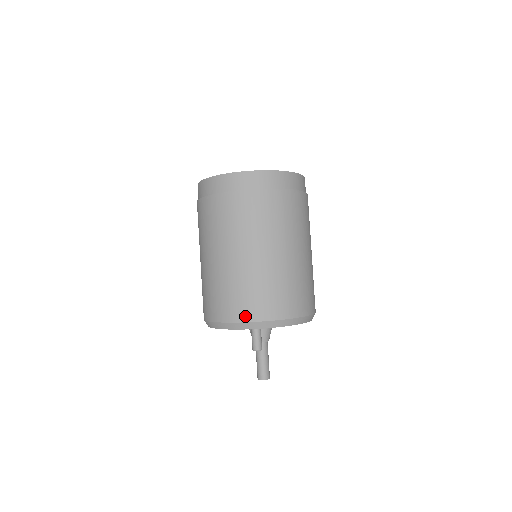
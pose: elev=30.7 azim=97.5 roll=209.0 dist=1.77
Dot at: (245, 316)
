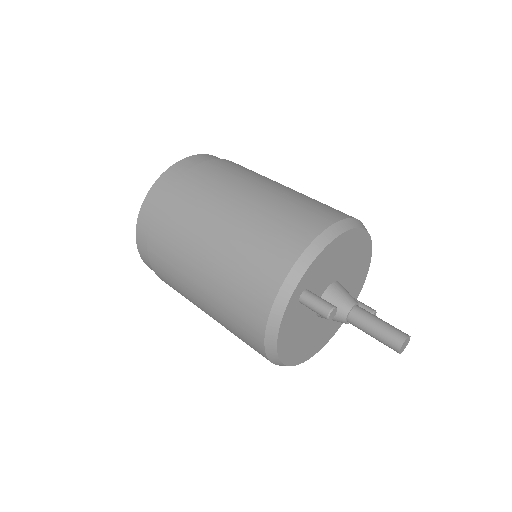
Dot at: (268, 294)
